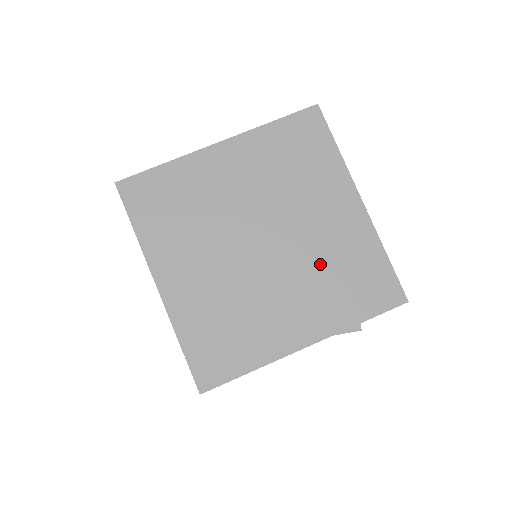
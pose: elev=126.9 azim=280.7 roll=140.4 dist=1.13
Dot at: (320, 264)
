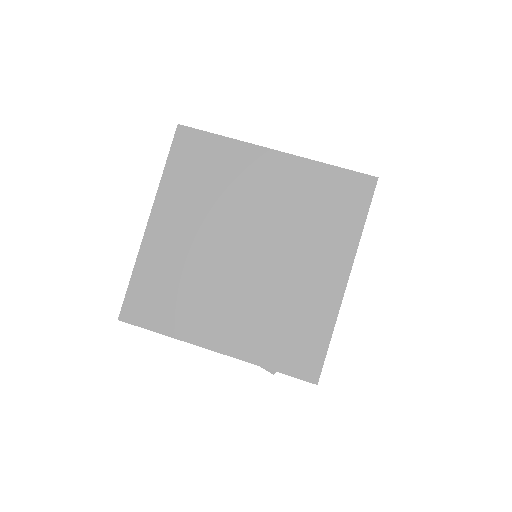
Dot at: (275, 301)
